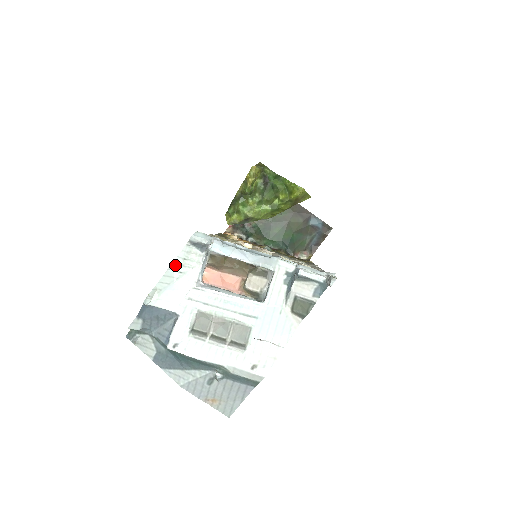
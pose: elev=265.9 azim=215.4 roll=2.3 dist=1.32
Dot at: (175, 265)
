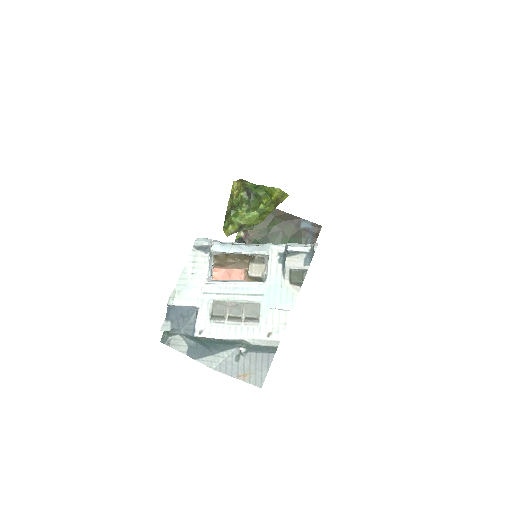
Dot at: (187, 269)
